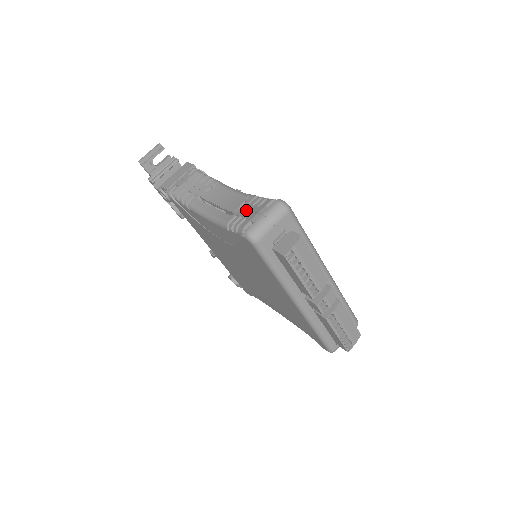
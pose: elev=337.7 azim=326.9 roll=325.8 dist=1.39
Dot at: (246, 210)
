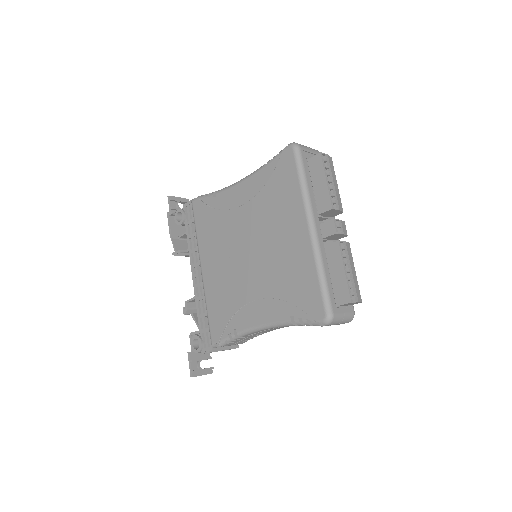
Dot at: occluded
